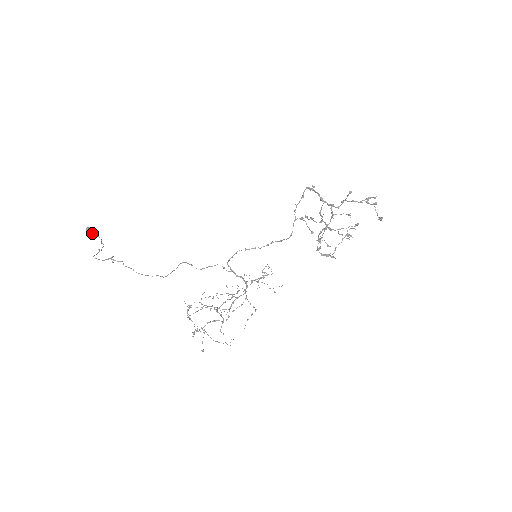
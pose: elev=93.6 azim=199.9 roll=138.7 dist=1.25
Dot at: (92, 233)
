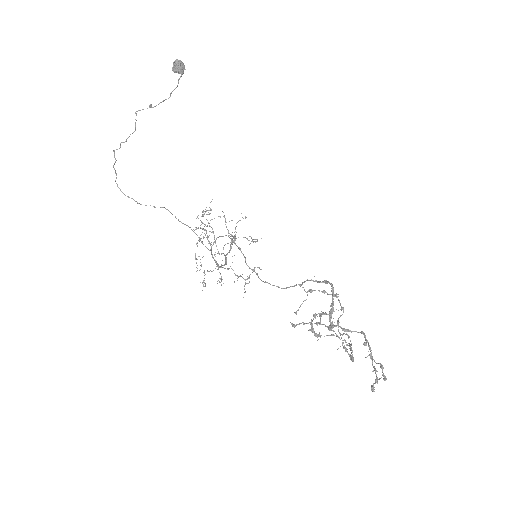
Dot at: (175, 71)
